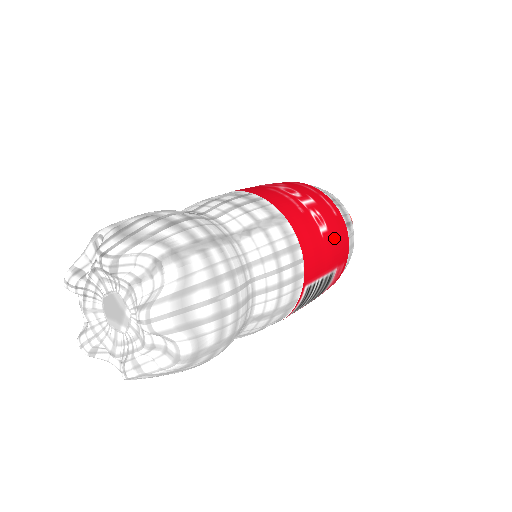
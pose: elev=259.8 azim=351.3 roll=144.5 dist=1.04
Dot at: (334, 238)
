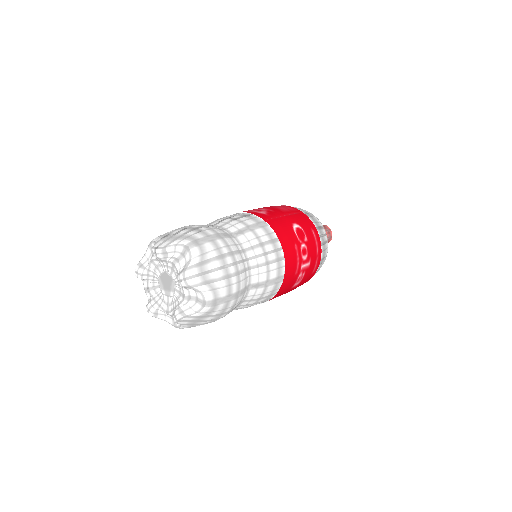
Dot at: (298, 286)
